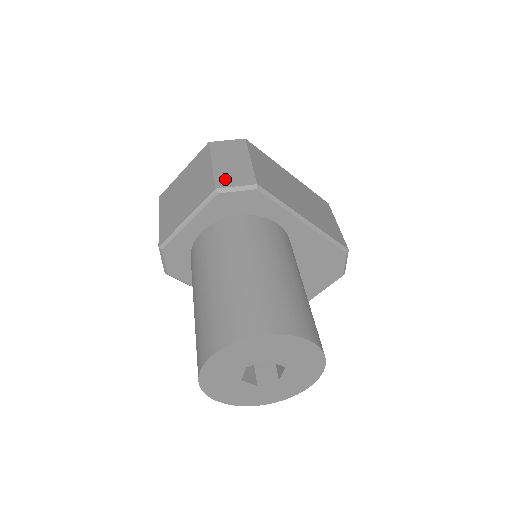
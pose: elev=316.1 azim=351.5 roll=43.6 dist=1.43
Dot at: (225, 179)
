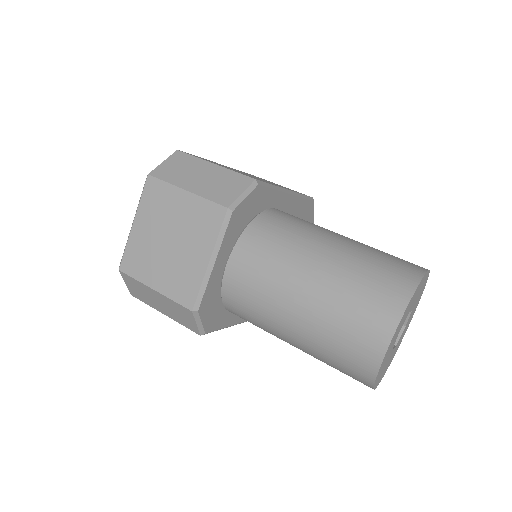
Dot at: (222, 194)
